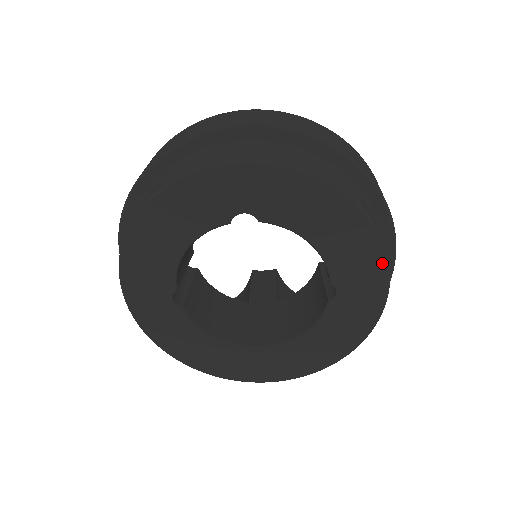
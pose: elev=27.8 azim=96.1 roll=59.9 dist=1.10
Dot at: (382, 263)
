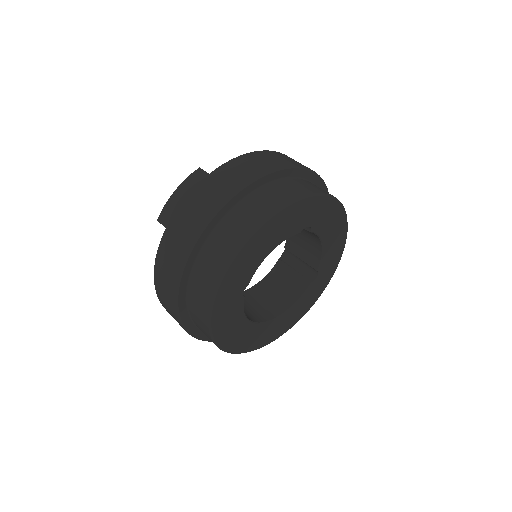
Dot at: (340, 256)
